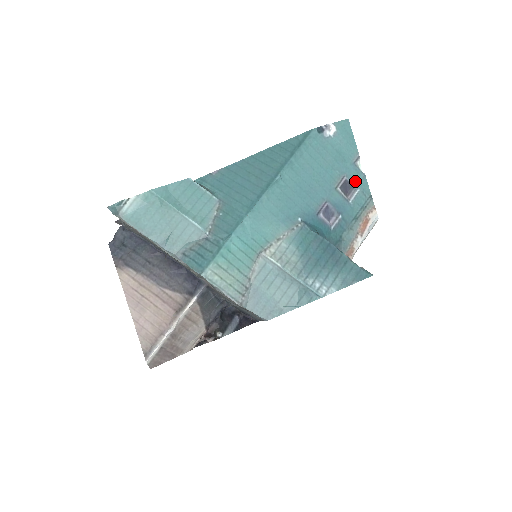
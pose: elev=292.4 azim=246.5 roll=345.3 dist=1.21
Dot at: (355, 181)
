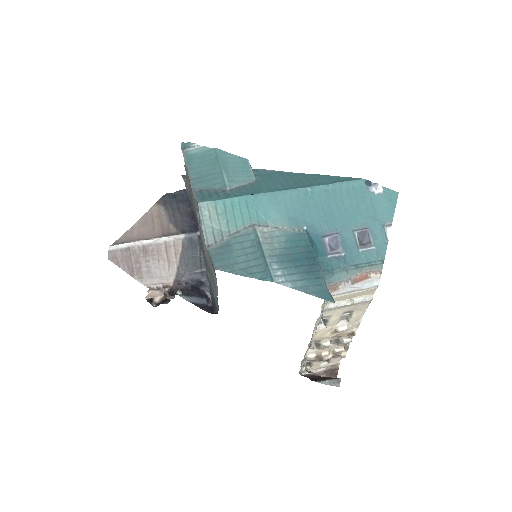
Dot at: (375, 238)
